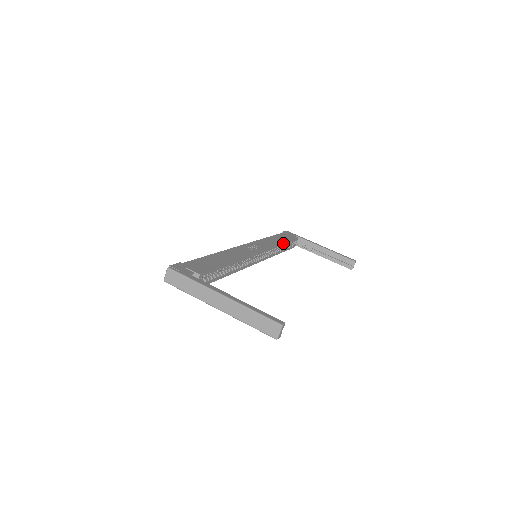
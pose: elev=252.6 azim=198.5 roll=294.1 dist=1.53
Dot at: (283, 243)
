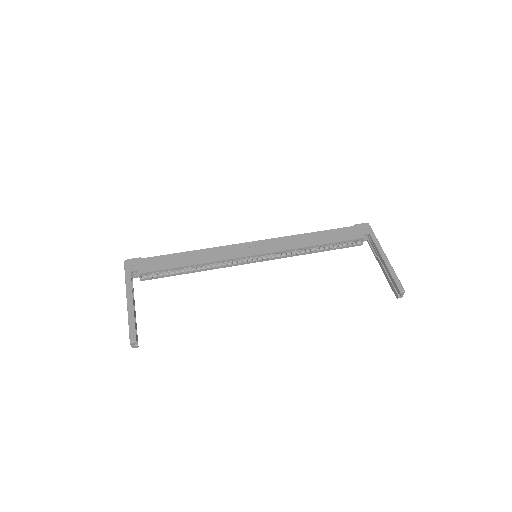
Dot at: (316, 245)
